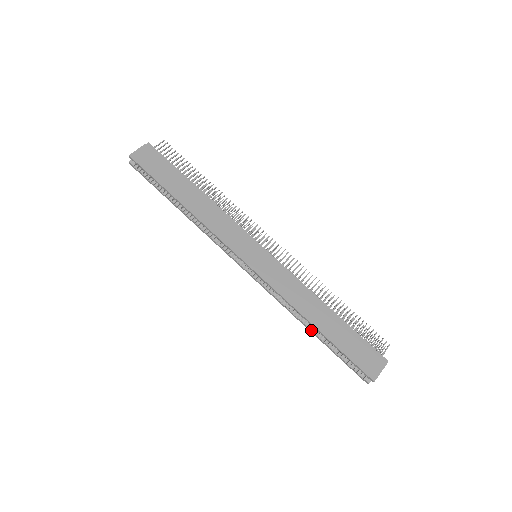
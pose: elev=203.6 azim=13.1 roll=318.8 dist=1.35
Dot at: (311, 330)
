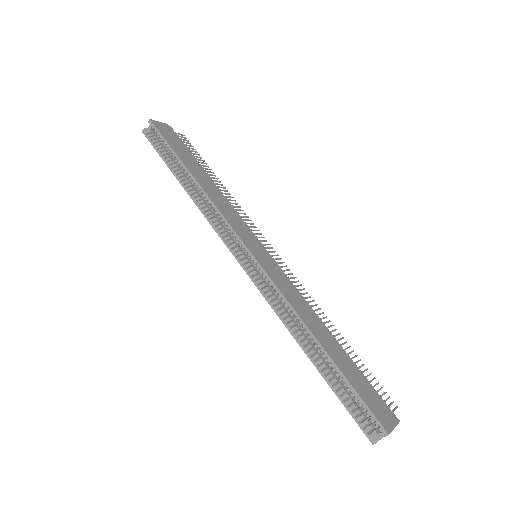
Dot at: (309, 352)
